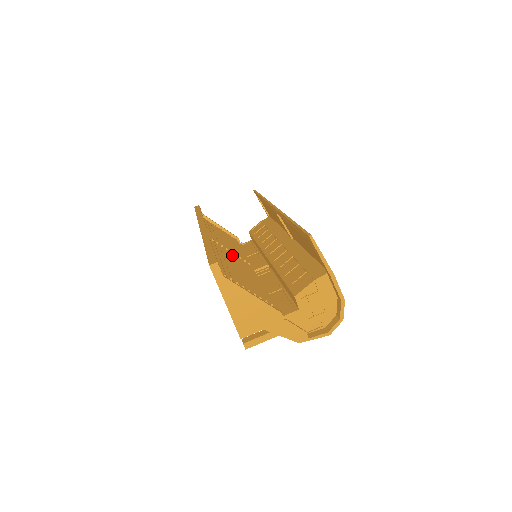
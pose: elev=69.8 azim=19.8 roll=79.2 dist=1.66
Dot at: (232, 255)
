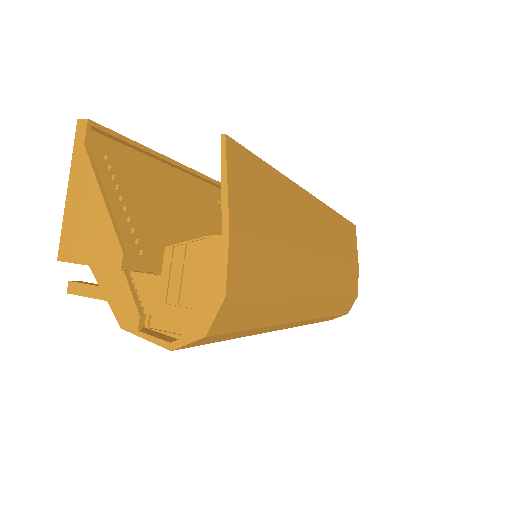
Dot at: occluded
